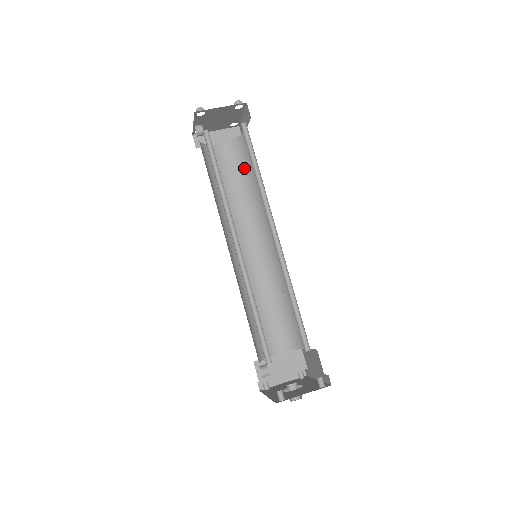
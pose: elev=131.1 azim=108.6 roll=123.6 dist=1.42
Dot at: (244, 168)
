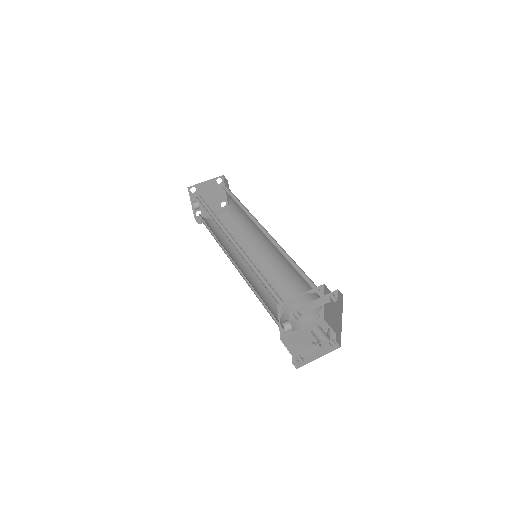
Dot at: (236, 222)
